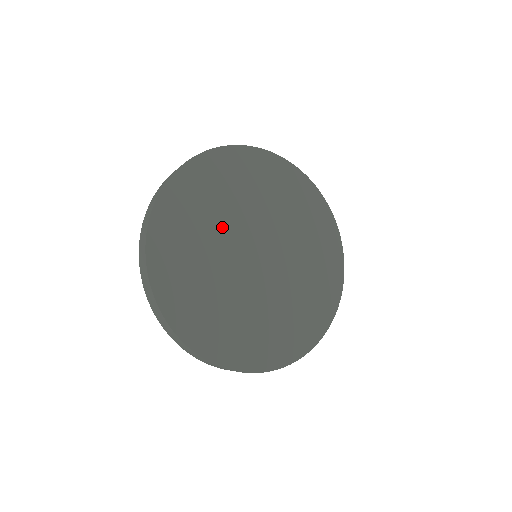
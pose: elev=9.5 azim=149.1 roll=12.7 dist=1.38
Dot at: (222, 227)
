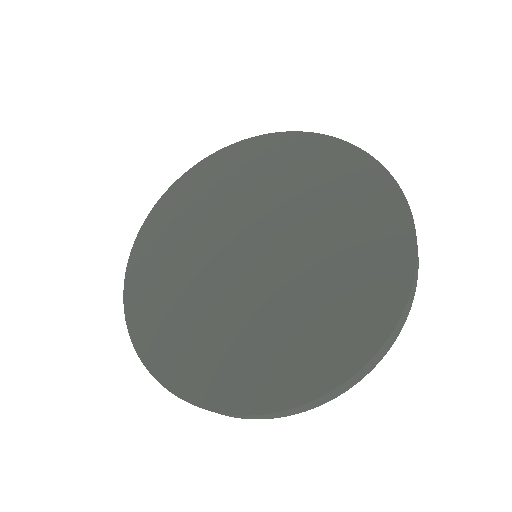
Dot at: (199, 279)
